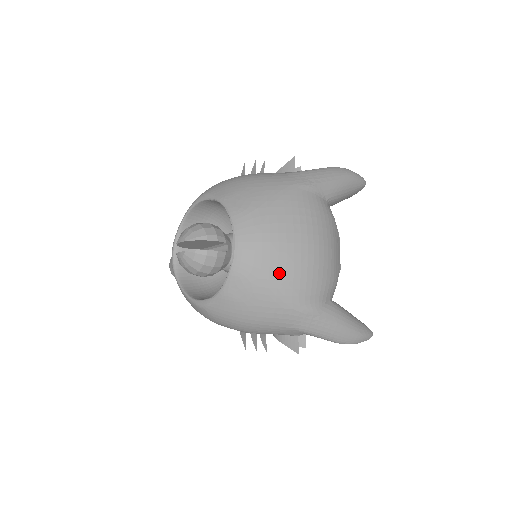
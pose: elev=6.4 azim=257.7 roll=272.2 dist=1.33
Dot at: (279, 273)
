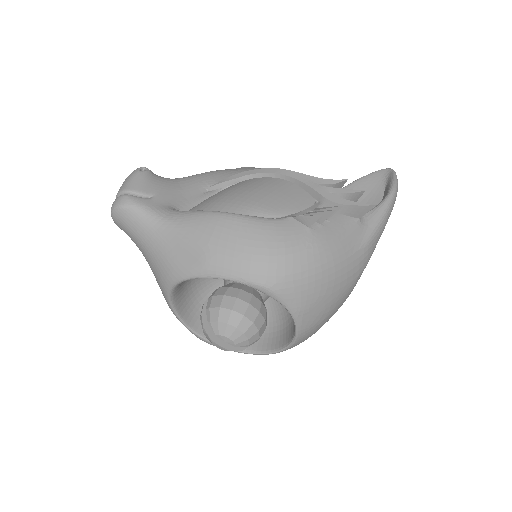
Dot at: occluded
